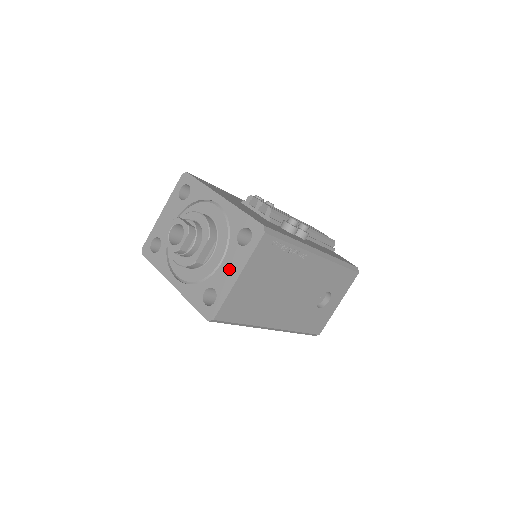
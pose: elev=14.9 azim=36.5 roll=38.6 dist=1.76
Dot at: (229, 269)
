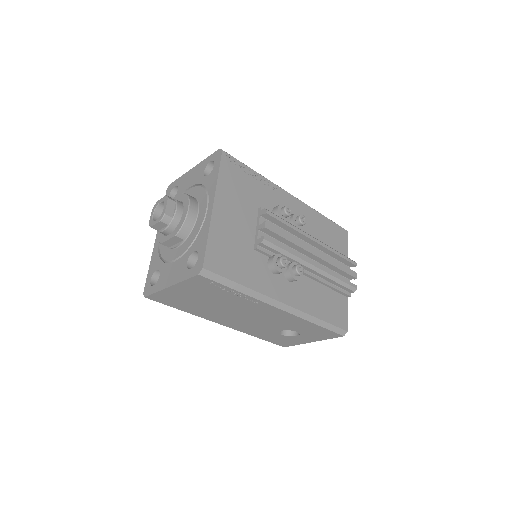
Dot at: (172, 273)
